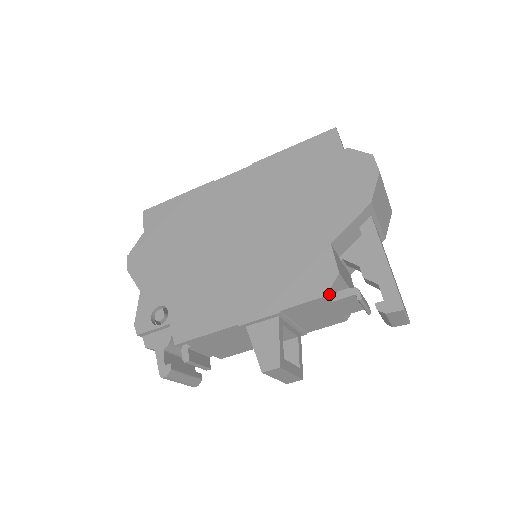
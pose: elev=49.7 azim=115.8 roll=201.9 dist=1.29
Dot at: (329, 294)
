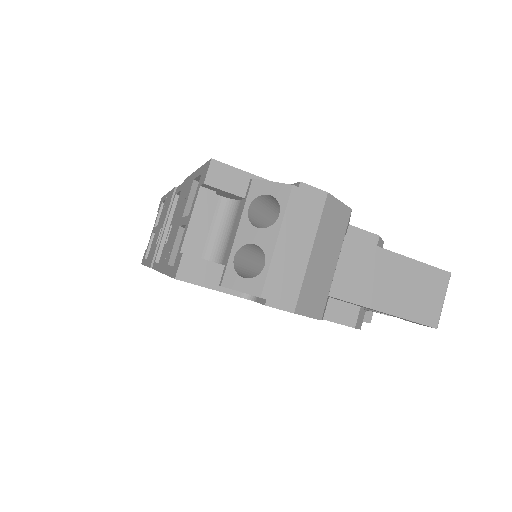
Dot at: (361, 324)
